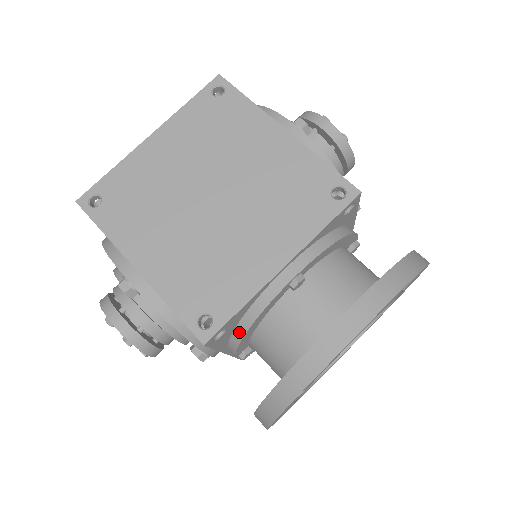
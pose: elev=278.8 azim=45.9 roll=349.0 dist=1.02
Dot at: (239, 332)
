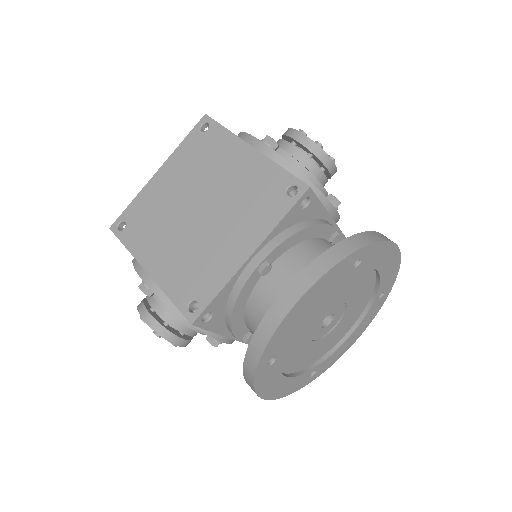
Dot at: (228, 316)
